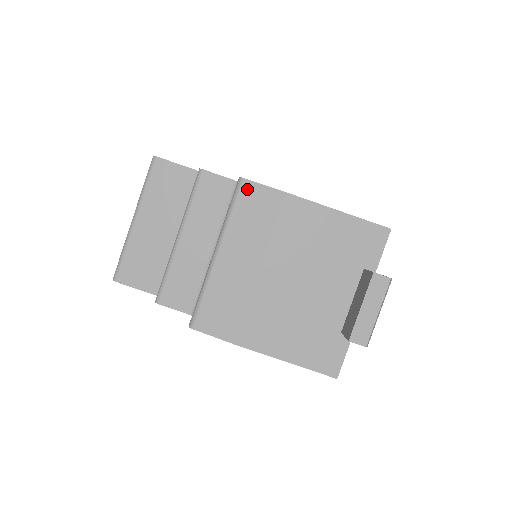
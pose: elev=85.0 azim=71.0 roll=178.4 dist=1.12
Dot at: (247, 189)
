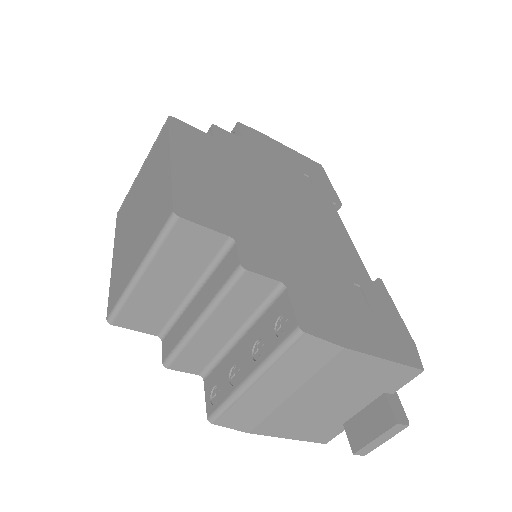
Dot at: (304, 341)
